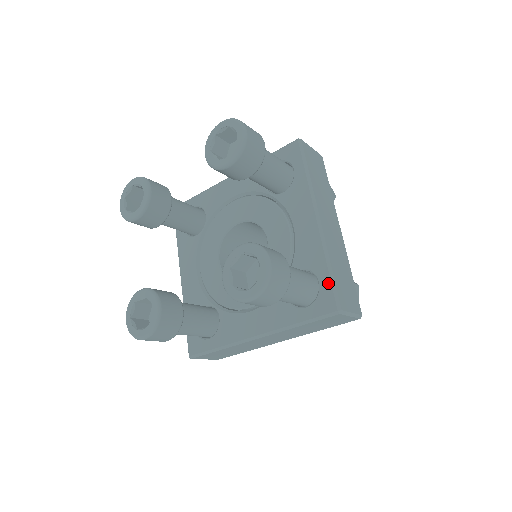
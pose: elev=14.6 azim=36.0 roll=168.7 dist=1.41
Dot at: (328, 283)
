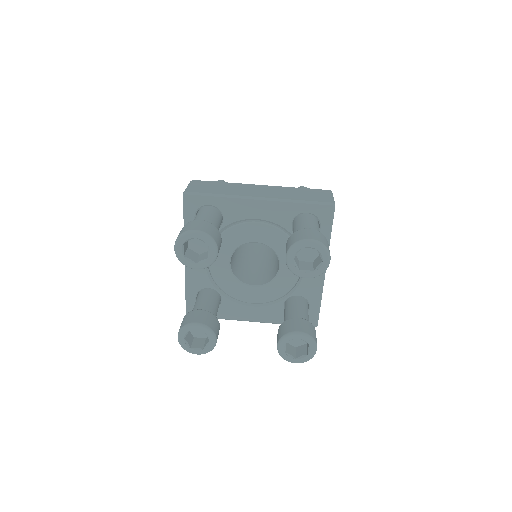
Dot at: (316, 311)
